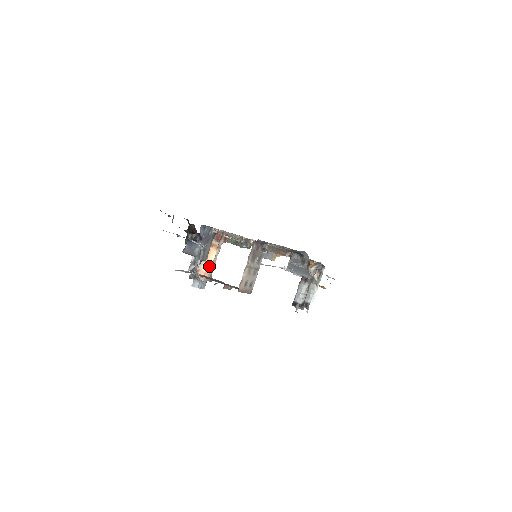
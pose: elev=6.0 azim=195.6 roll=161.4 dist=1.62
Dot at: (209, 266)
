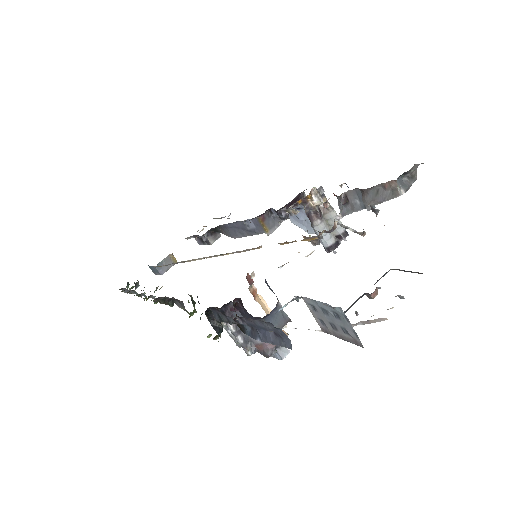
Dot at: occluded
